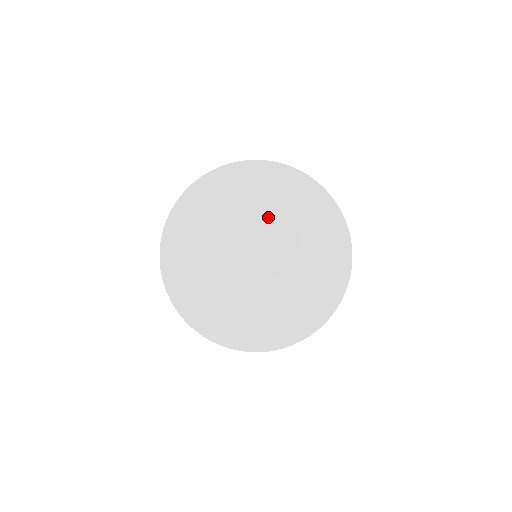
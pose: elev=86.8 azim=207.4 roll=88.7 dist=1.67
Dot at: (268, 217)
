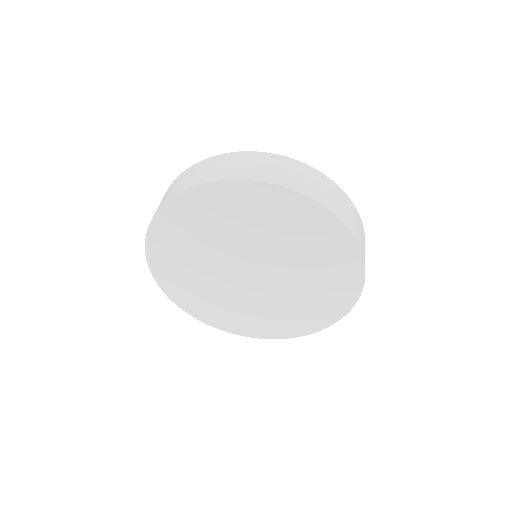
Dot at: (220, 244)
